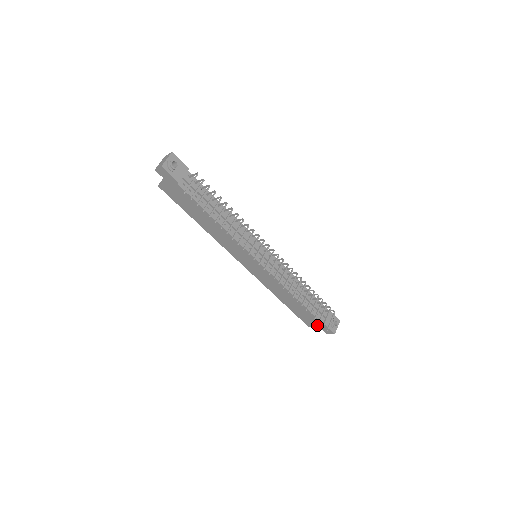
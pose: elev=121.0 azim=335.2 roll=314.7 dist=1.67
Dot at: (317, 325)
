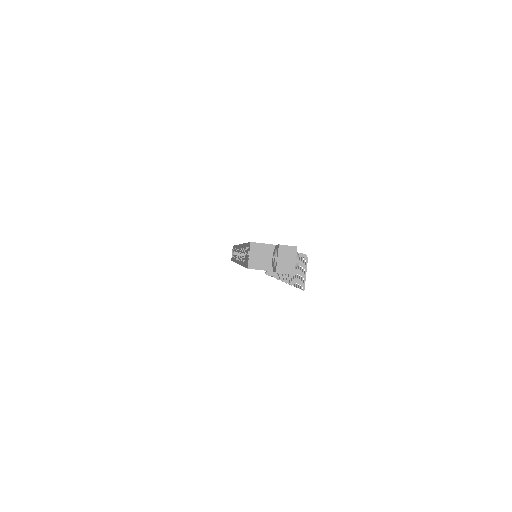
Dot at: occluded
